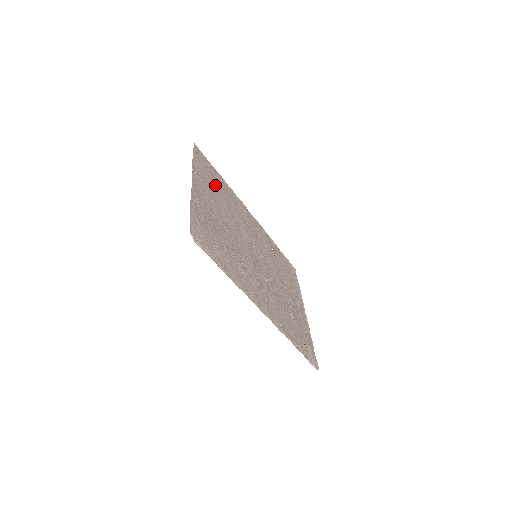
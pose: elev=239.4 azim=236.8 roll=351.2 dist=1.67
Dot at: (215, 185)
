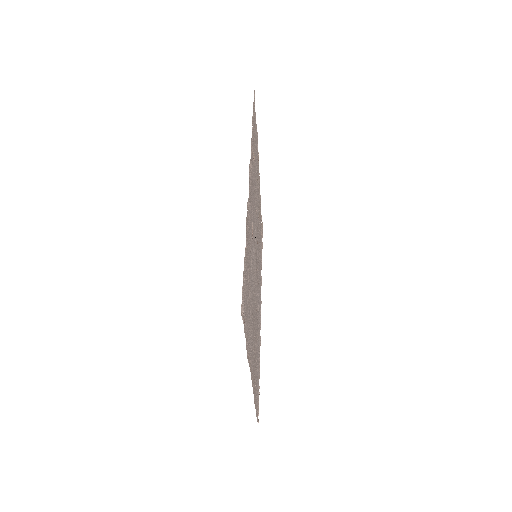
Dot at: (248, 295)
